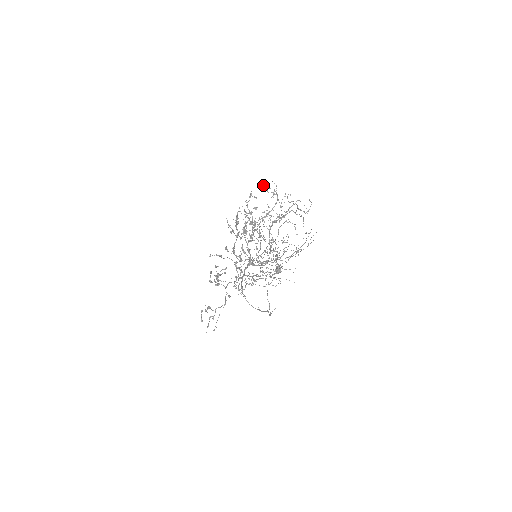
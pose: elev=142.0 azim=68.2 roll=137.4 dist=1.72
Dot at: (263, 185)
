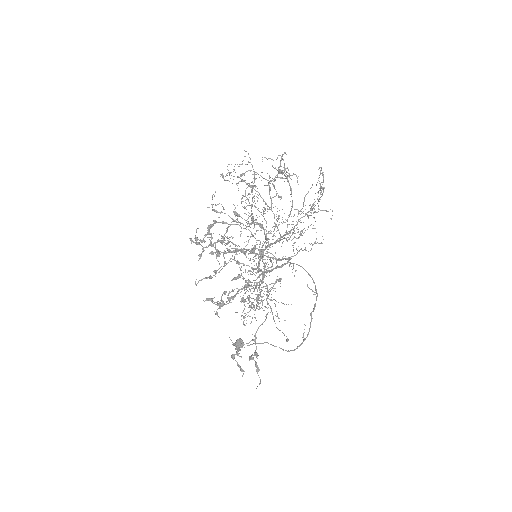
Dot at: occluded
